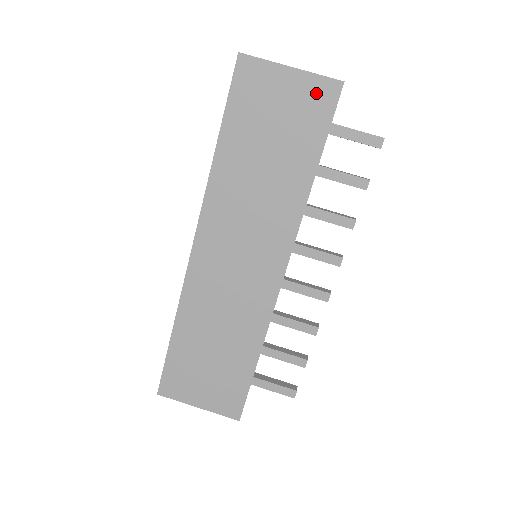
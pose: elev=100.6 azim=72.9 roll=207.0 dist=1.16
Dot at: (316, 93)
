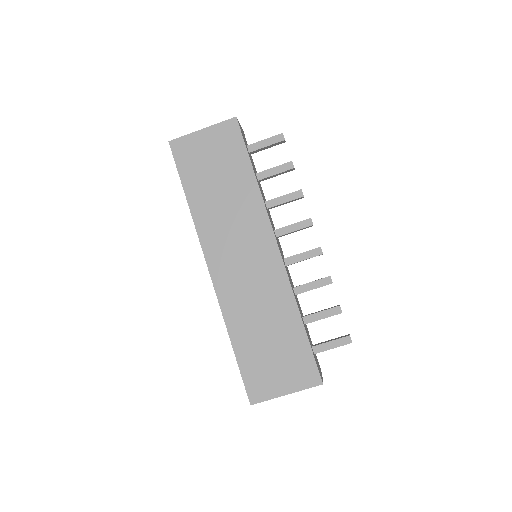
Dot at: (225, 133)
